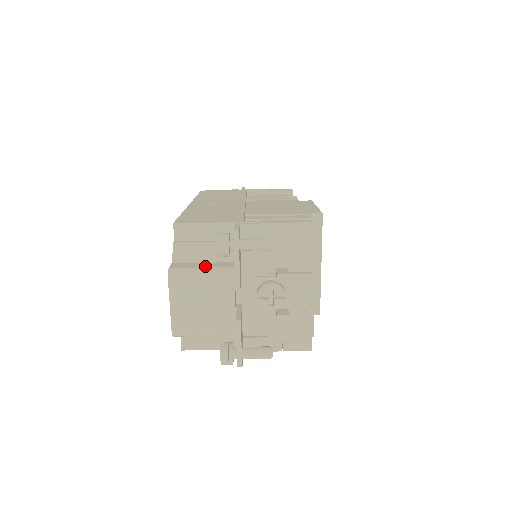
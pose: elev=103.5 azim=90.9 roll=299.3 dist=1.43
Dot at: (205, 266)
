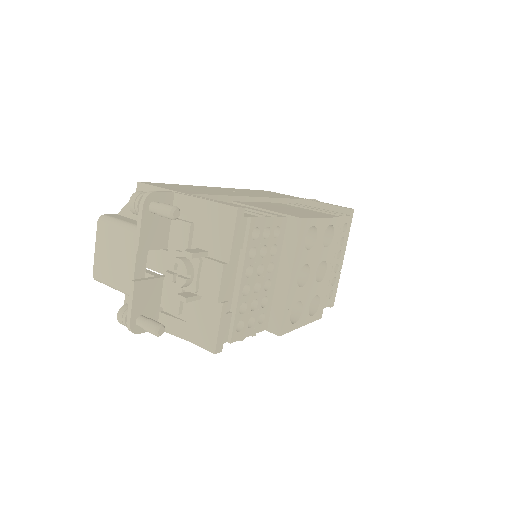
Dot at: (128, 221)
